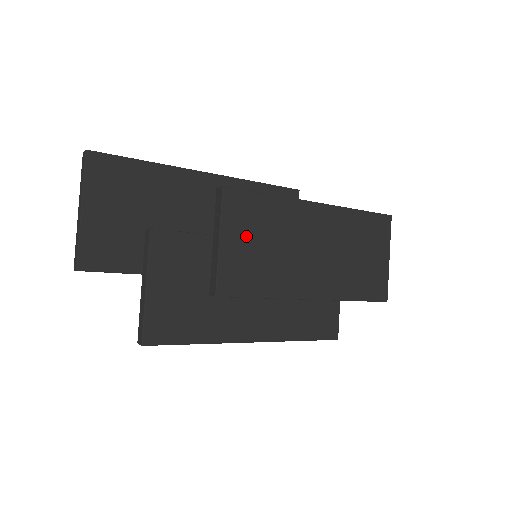
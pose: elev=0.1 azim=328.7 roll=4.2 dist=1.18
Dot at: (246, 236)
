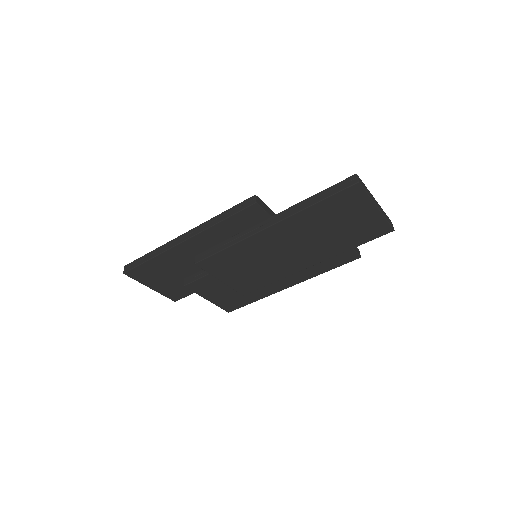
Dot at: (234, 271)
